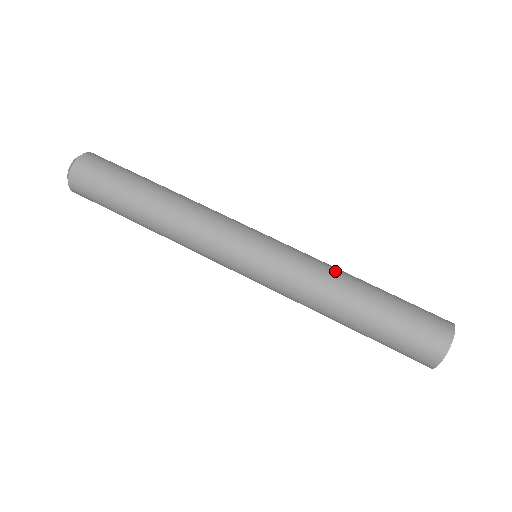
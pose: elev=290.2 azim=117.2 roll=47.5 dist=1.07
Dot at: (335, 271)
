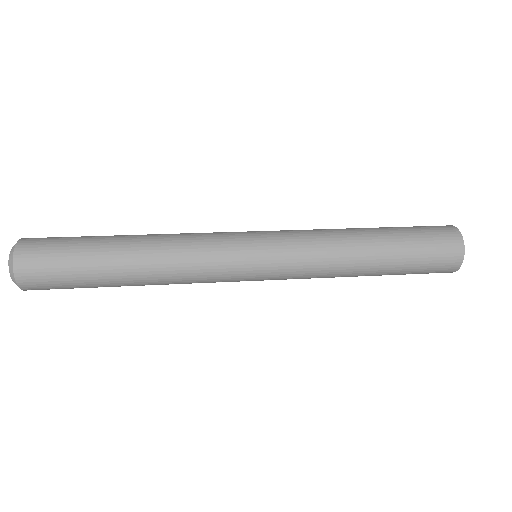
Dot at: occluded
